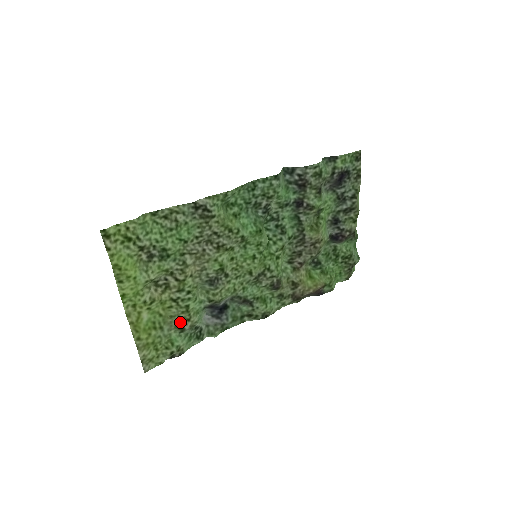
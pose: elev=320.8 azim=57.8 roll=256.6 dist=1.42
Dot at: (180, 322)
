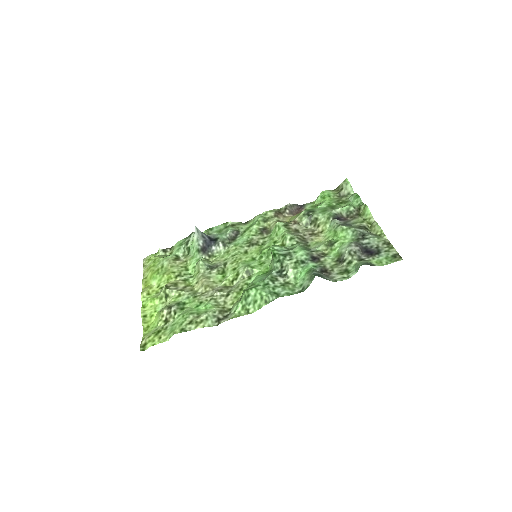
Dot at: (177, 261)
